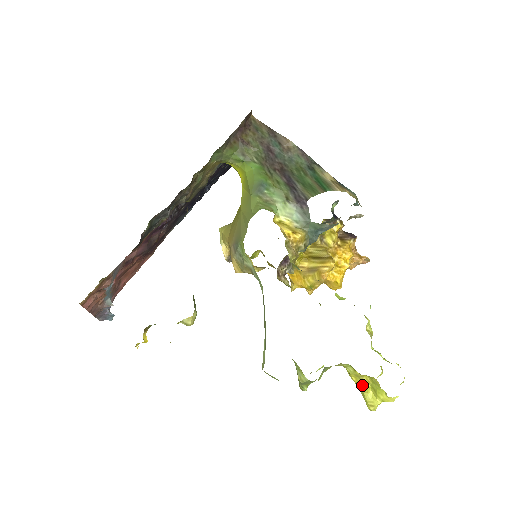
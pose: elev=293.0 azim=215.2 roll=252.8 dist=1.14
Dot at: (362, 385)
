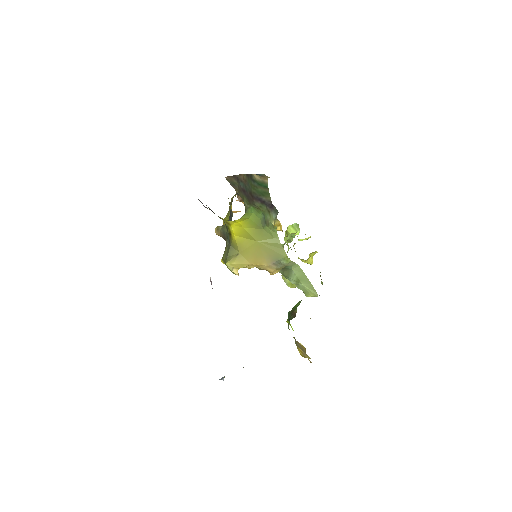
Dot at: occluded
